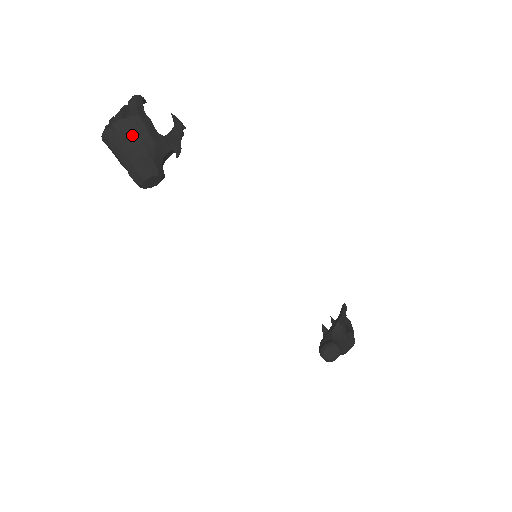
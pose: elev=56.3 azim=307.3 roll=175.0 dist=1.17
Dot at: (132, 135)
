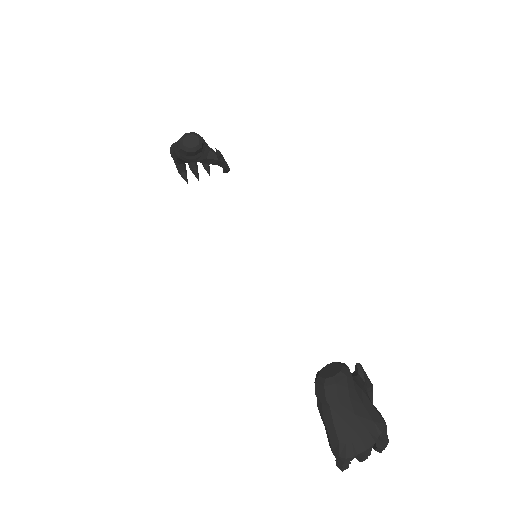
Dot at: occluded
